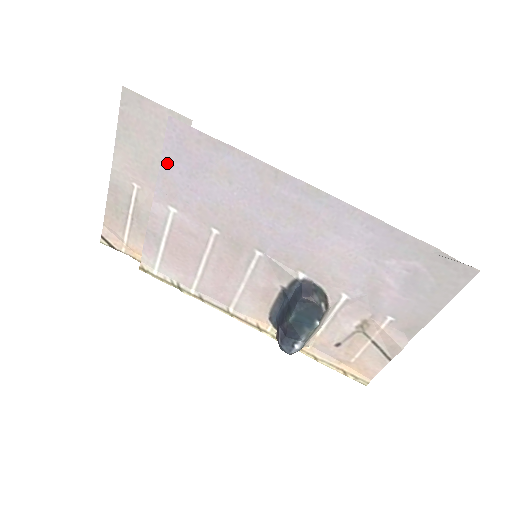
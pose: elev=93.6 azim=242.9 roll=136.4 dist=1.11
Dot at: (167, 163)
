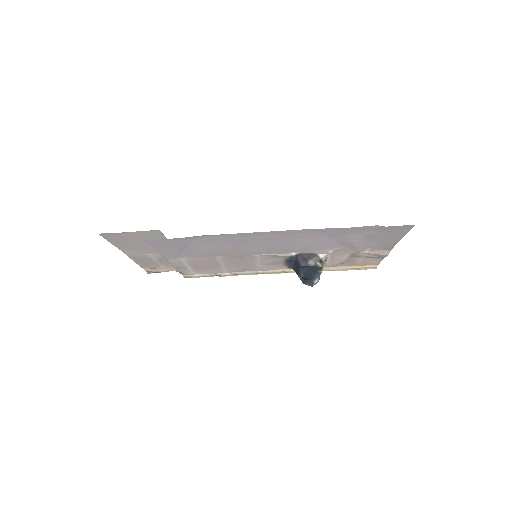
Dot at: (161, 250)
